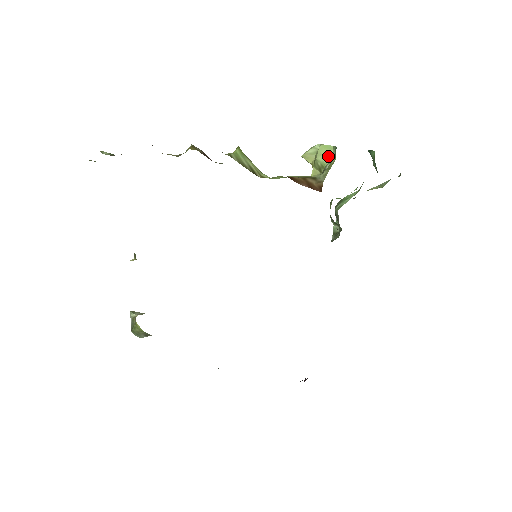
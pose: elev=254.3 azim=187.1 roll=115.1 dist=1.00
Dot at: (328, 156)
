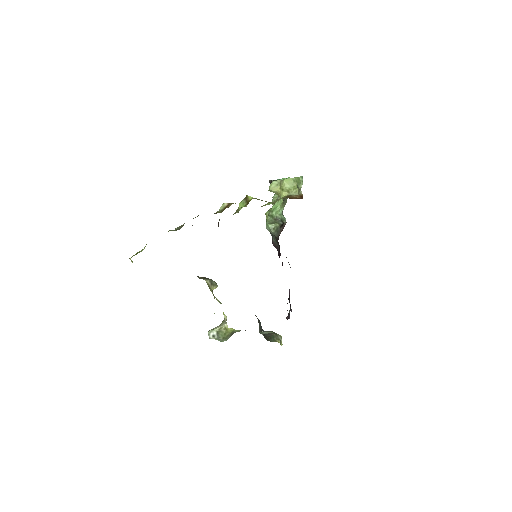
Dot at: (290, 183)
